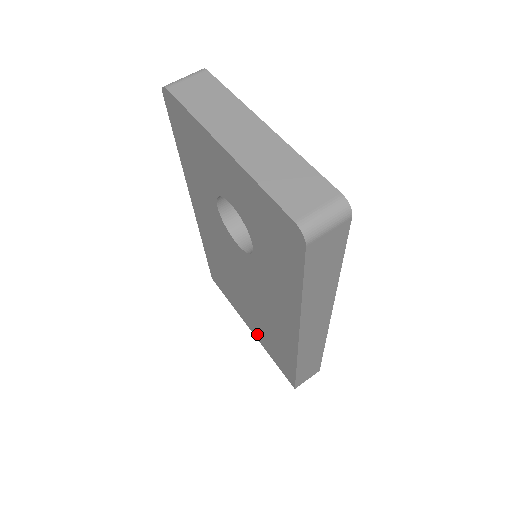
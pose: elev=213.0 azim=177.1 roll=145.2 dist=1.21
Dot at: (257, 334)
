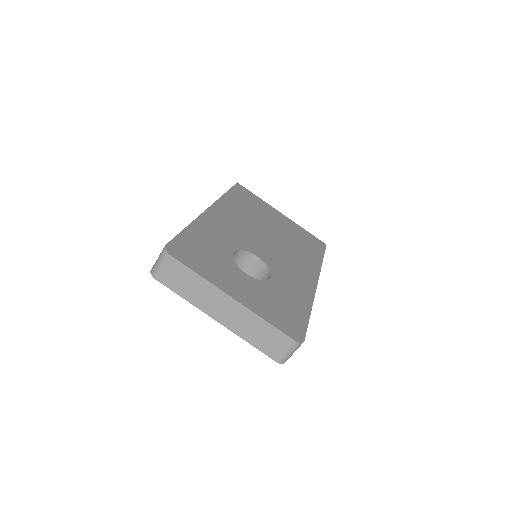
Dot at: occluded
